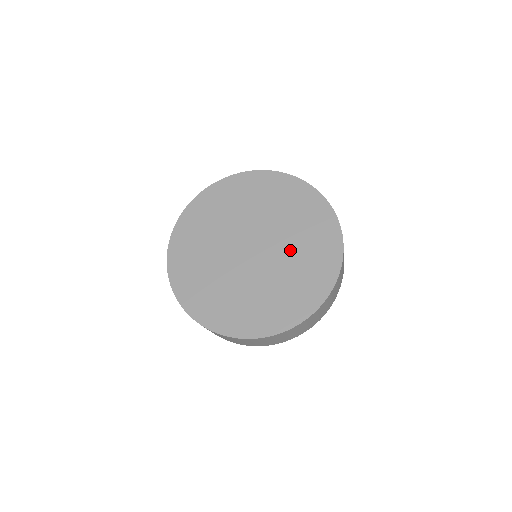
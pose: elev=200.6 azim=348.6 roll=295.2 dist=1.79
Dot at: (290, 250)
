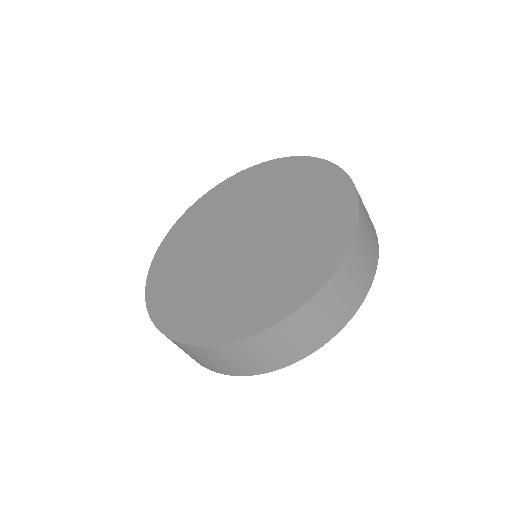
Dot at: (288, 214)
